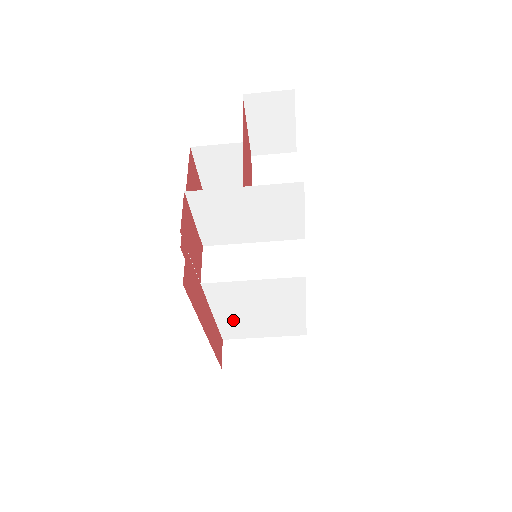
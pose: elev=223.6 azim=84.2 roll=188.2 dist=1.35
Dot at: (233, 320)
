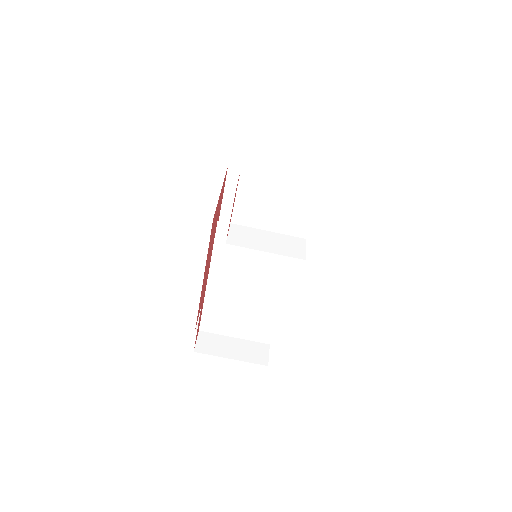
Dot at: (218, 309)
